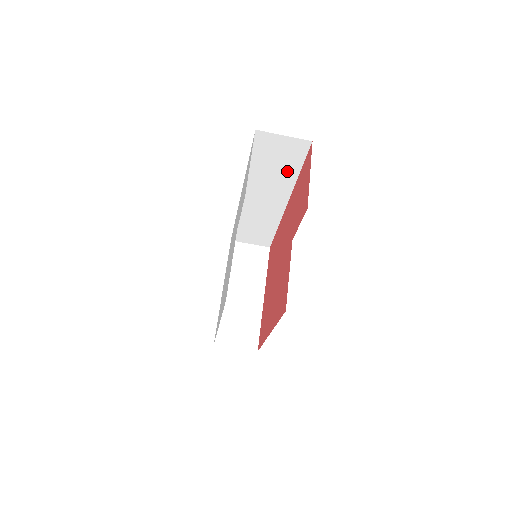
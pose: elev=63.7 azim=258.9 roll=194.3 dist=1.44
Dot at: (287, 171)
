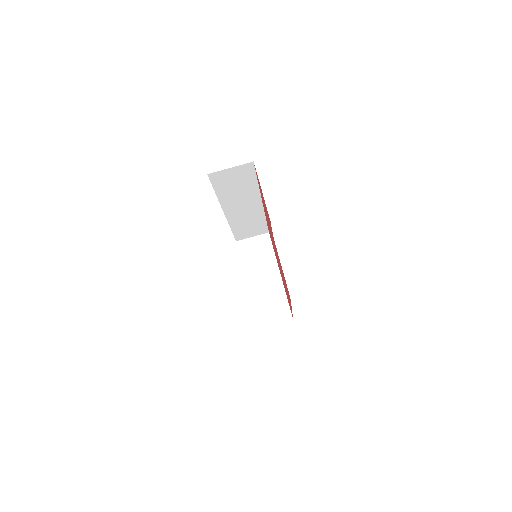
Dot at: (248, 185)
